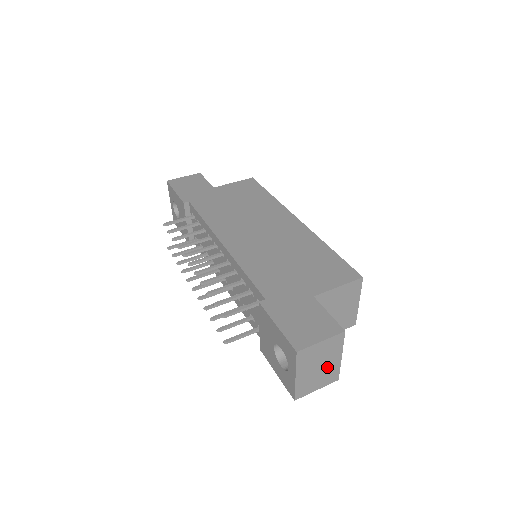
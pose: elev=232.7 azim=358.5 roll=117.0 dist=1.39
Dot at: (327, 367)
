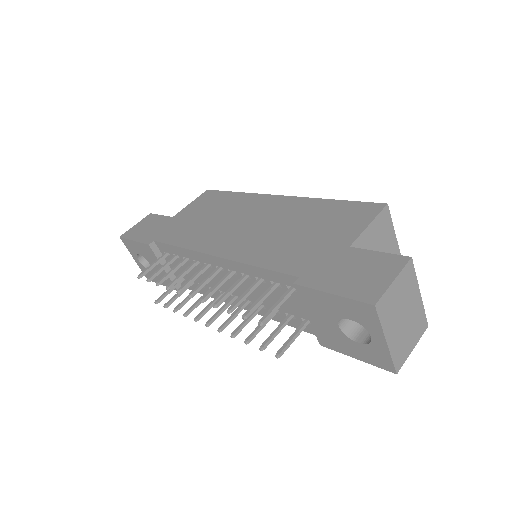
Dot at: (411, 314)
